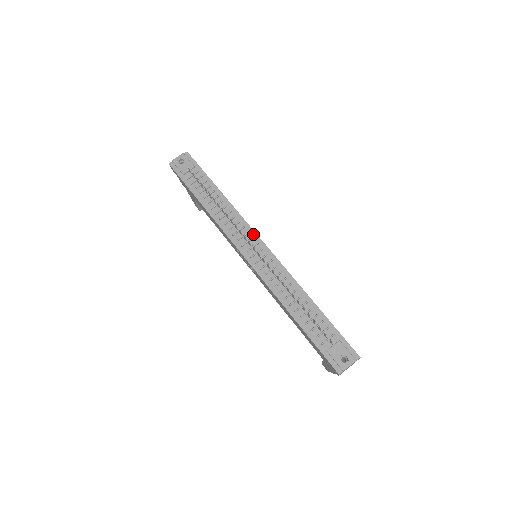
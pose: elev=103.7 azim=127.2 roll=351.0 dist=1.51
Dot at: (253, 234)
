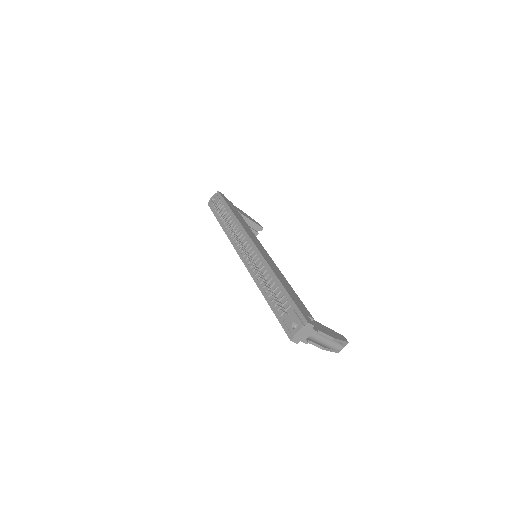
Dot at: (248, 238)
